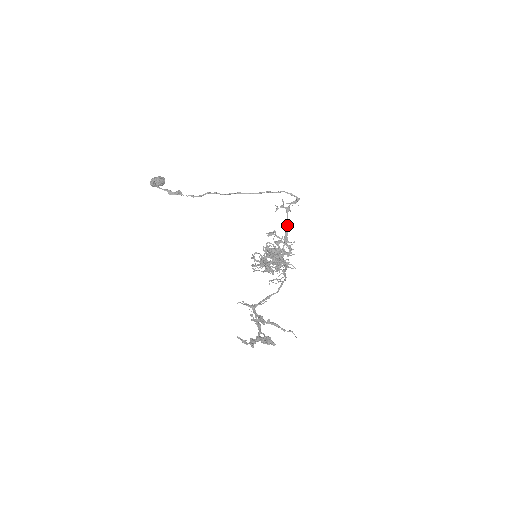
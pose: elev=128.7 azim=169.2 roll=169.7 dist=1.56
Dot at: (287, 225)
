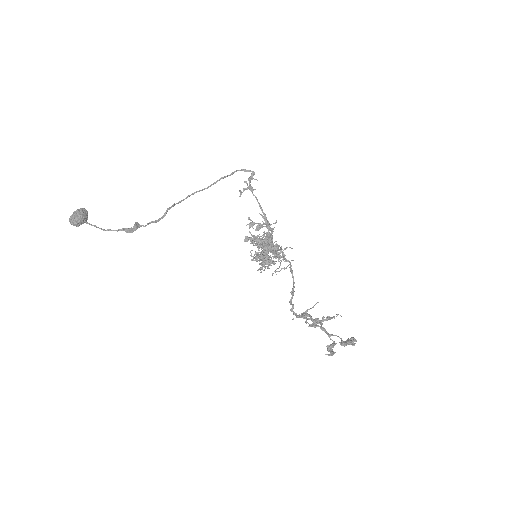
Dot at: (261, 207)
